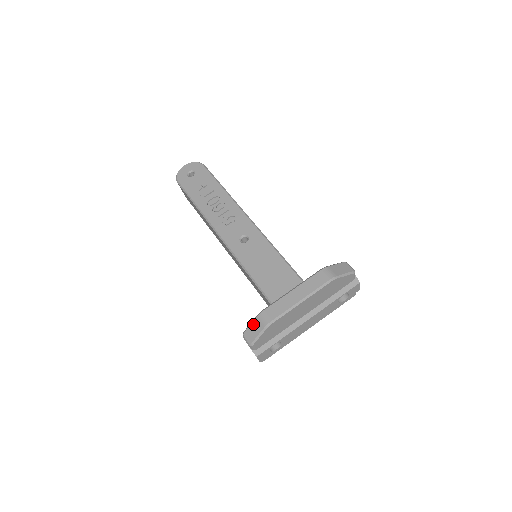
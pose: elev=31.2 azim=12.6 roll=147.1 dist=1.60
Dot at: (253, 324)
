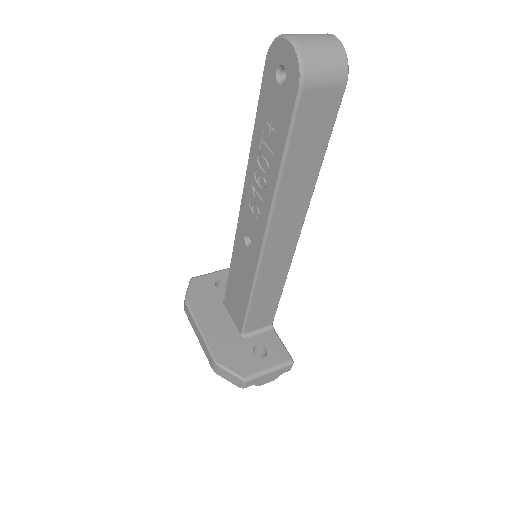
Dot at: (186, 292)
